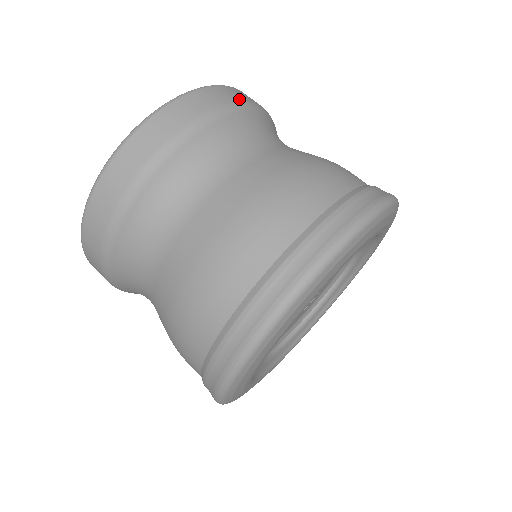
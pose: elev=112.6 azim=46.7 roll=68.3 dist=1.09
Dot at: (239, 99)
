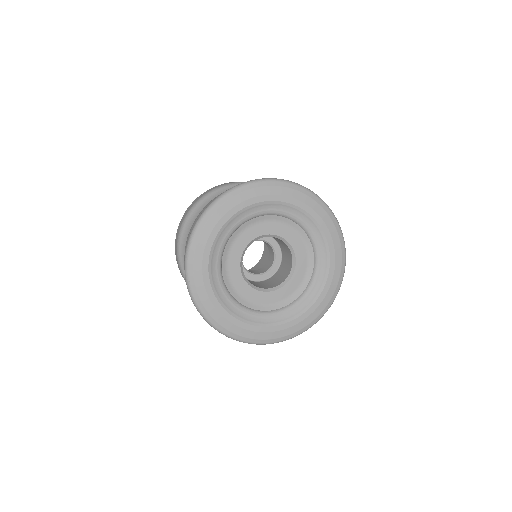
Dot at: occluded
